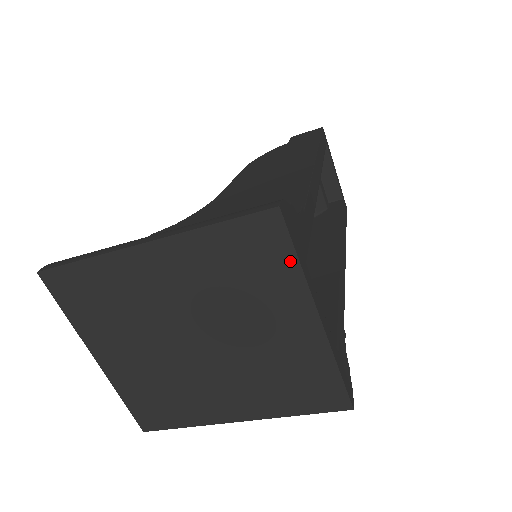
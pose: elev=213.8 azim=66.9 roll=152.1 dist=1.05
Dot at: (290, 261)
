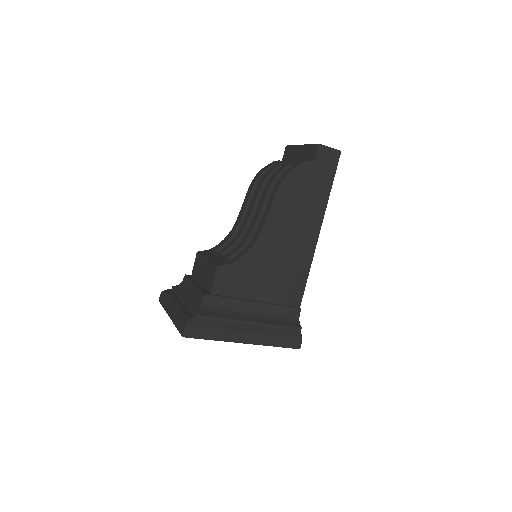
Dot at: occluded
